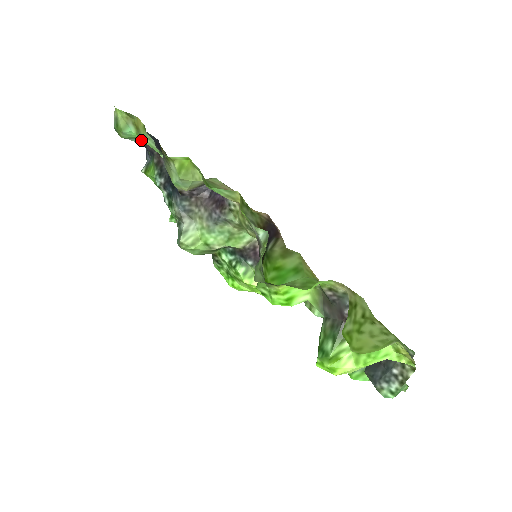
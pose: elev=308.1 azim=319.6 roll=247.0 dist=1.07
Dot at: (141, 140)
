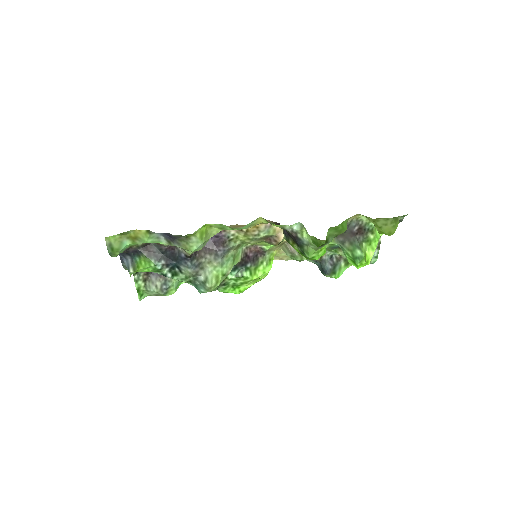
Dot at: occluded
